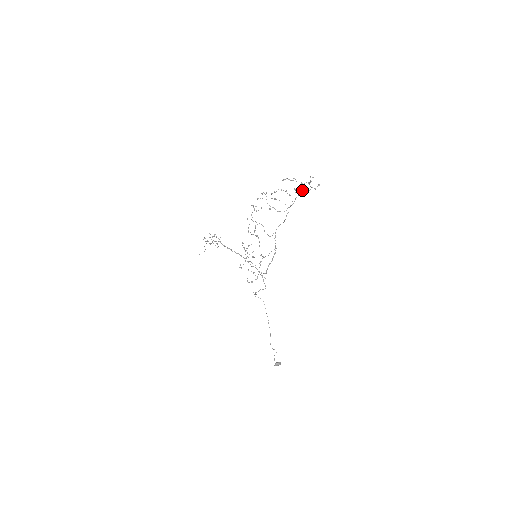
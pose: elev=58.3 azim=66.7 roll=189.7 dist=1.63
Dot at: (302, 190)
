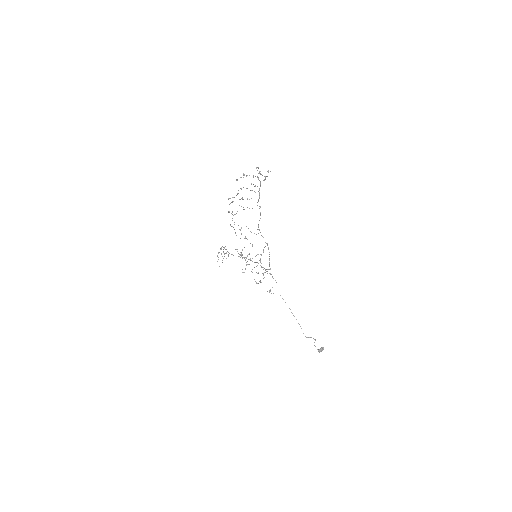
Dot at: (260, 182)
